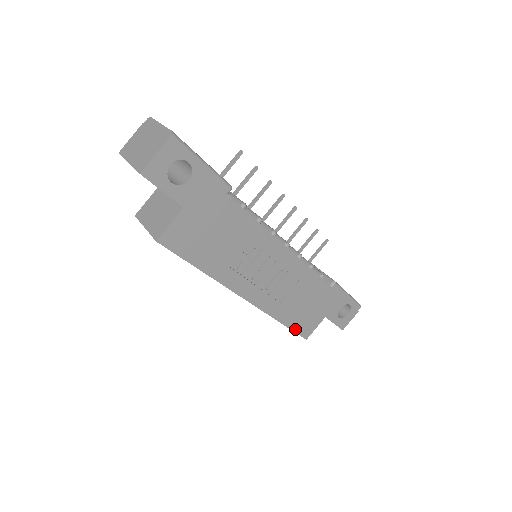
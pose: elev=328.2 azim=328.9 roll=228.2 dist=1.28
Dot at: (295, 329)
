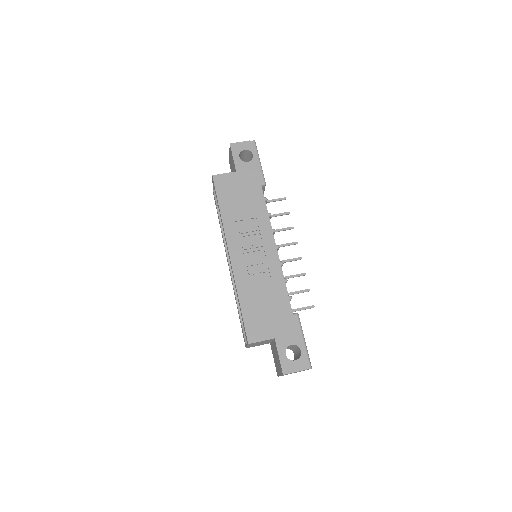
Dot at: (246, 321)
